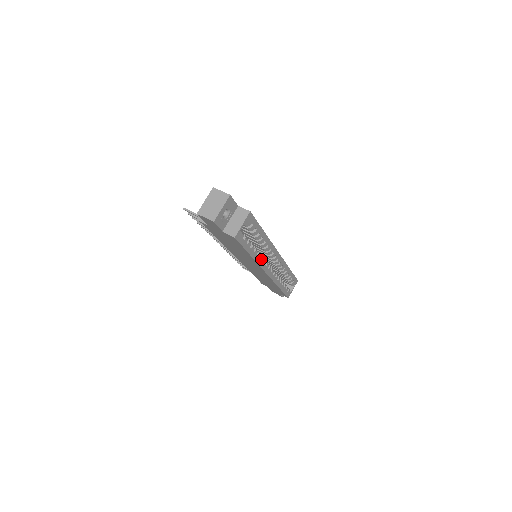
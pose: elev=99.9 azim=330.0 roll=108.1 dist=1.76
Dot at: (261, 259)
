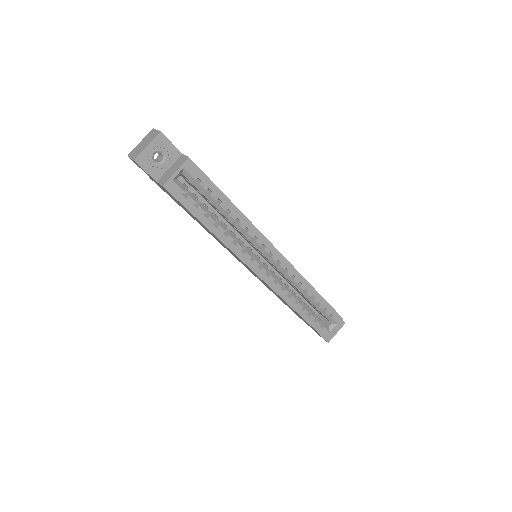
Dot at: (237, 246)
